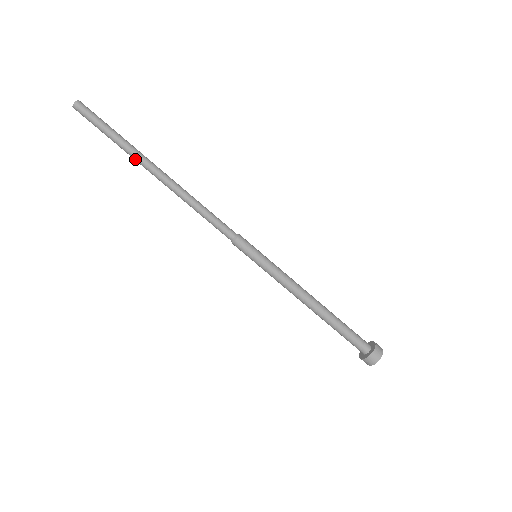
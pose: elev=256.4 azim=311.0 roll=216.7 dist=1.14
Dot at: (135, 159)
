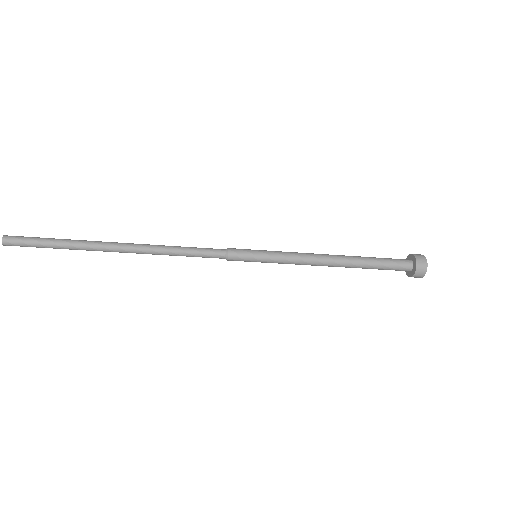
Dot at: occluded
